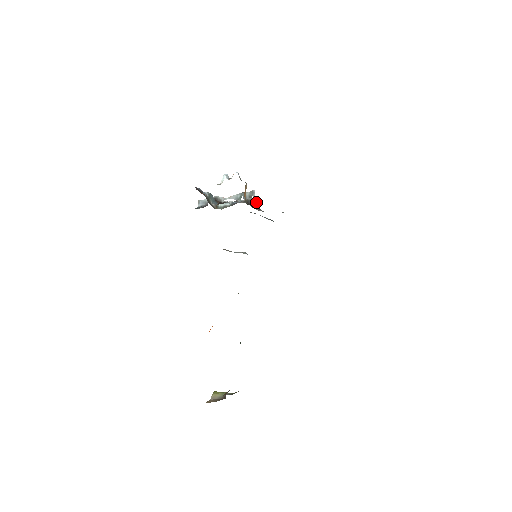
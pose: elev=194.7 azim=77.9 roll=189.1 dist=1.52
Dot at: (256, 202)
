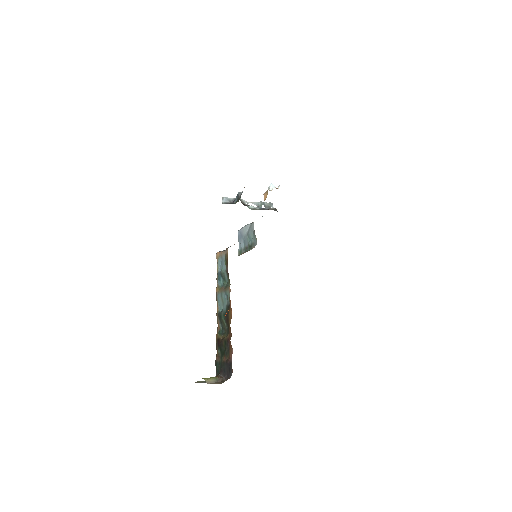
Dot at: occluded
